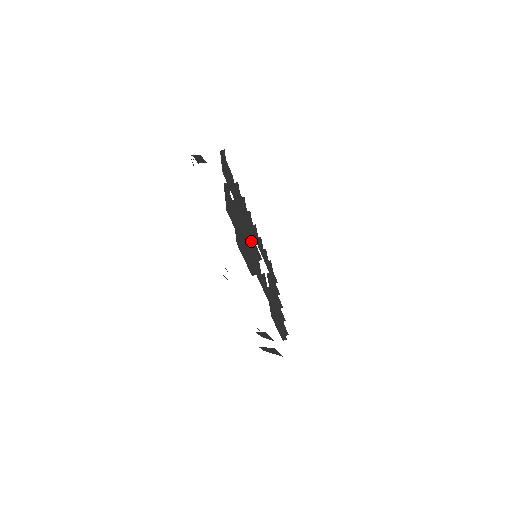
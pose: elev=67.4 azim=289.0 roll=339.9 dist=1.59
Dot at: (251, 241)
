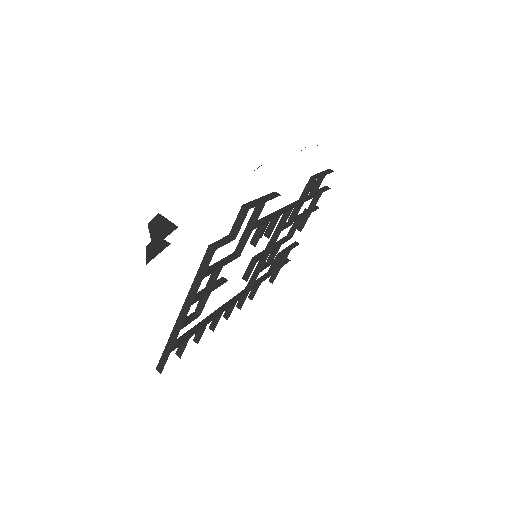
Dot at: occluded
